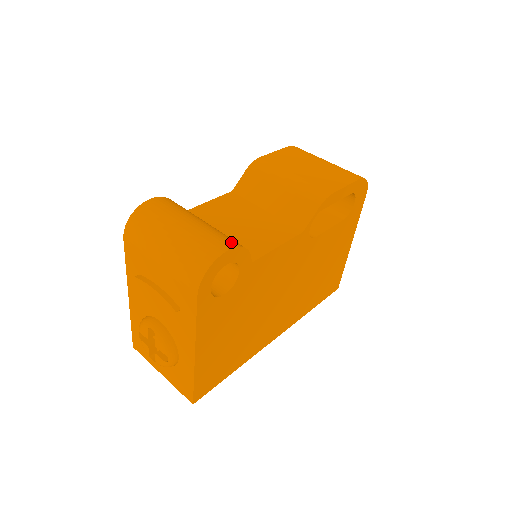
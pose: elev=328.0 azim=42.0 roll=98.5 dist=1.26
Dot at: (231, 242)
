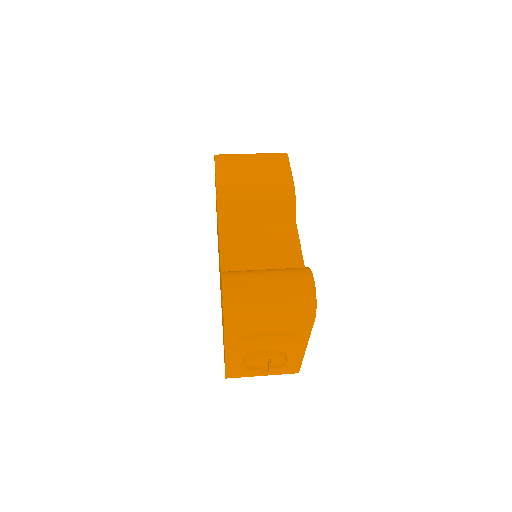
Dot at: (305, 272)
